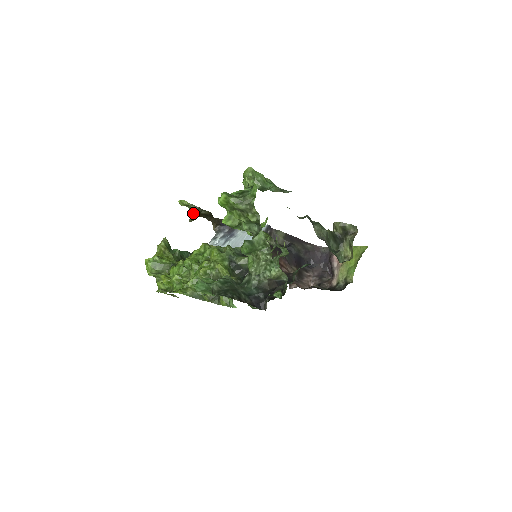
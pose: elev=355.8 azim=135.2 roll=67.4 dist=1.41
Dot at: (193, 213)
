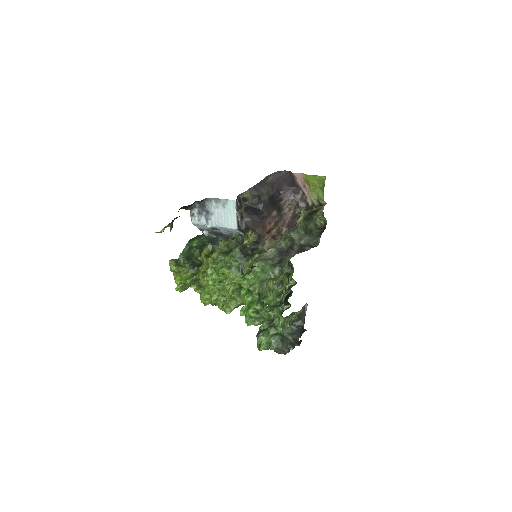
Dot at: occluded
